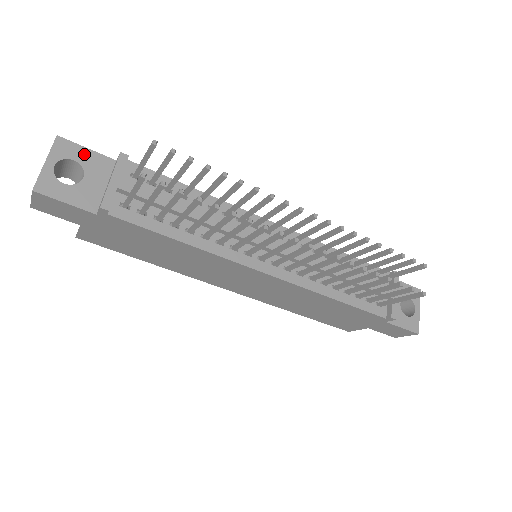
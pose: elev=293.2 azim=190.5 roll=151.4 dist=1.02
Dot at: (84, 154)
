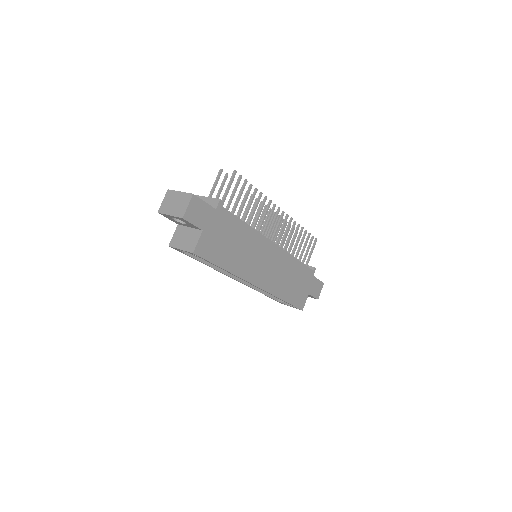
Dot at: occluded
